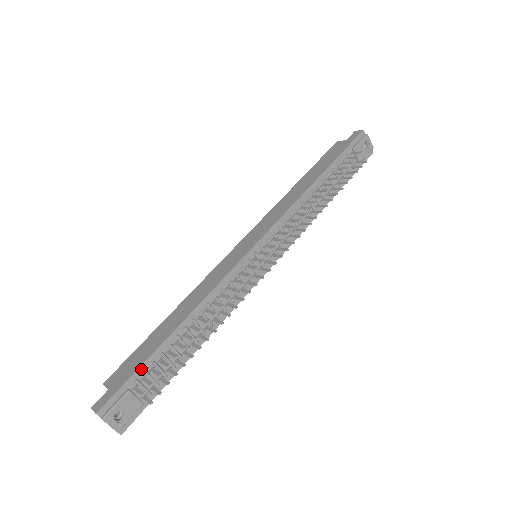
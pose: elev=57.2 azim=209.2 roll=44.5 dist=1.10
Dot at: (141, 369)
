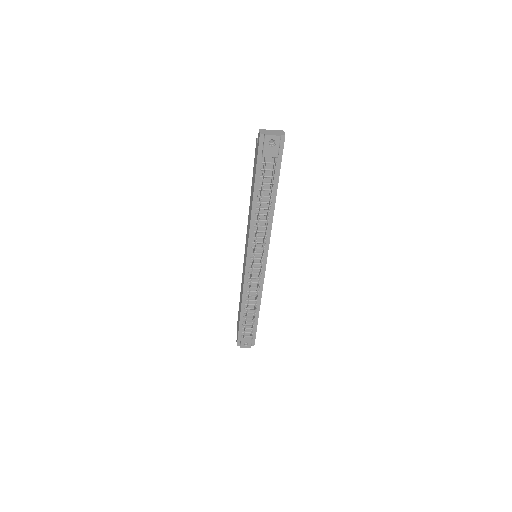
Dot at: (240, 329)
